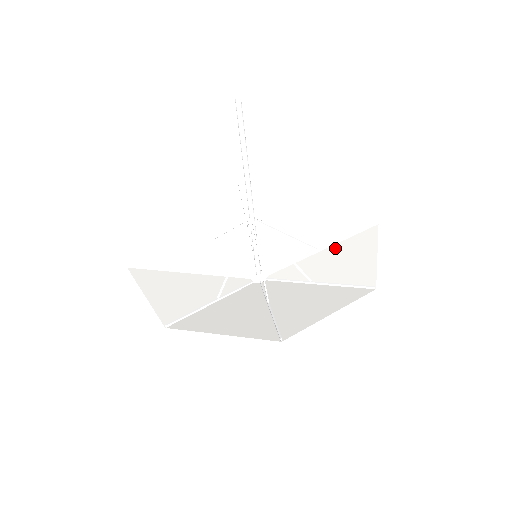
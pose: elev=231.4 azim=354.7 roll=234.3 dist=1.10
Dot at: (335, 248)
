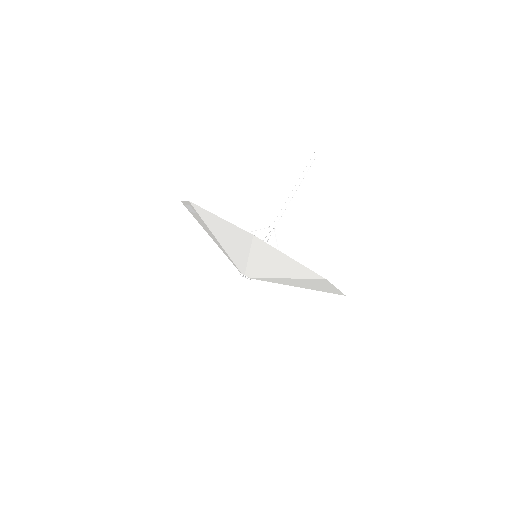
Dot at: (308, 288)
